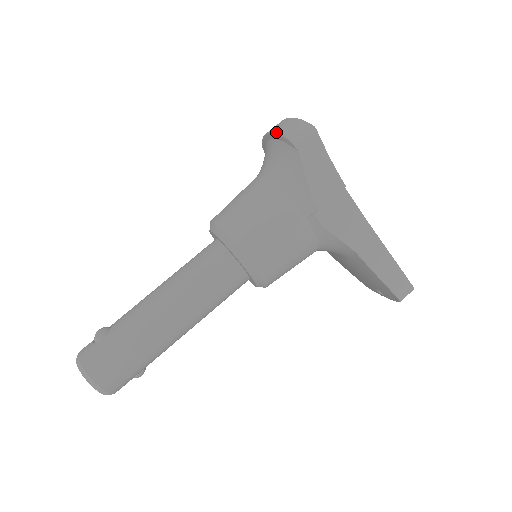
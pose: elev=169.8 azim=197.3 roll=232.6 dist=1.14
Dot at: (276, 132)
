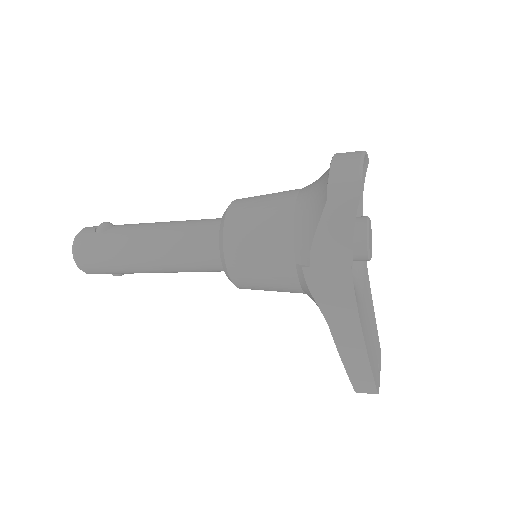
Dot at: (332, 163)
